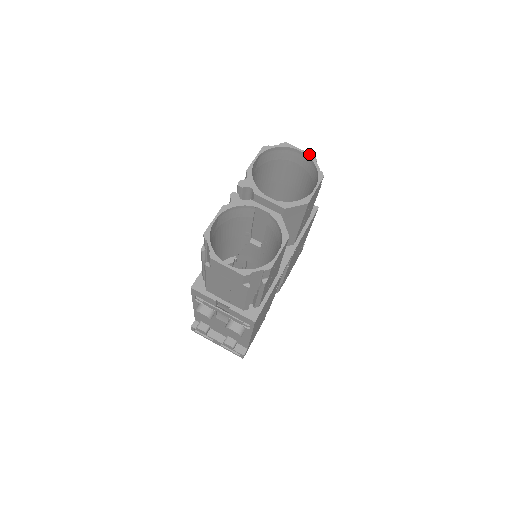
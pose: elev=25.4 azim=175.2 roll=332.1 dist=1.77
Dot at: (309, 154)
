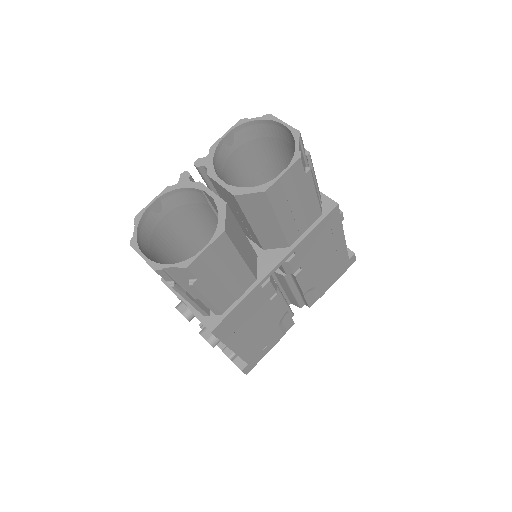
Dot at: (293, 129)
